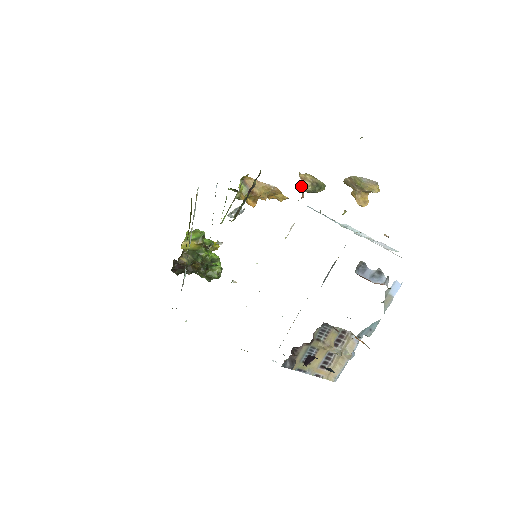
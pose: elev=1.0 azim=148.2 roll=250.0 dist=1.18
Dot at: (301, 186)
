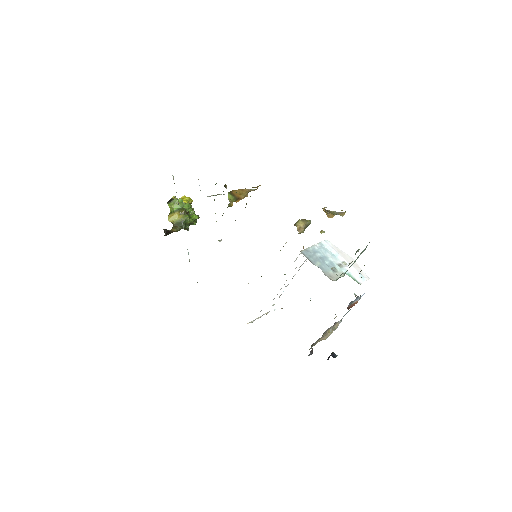
Dot at: occluded
